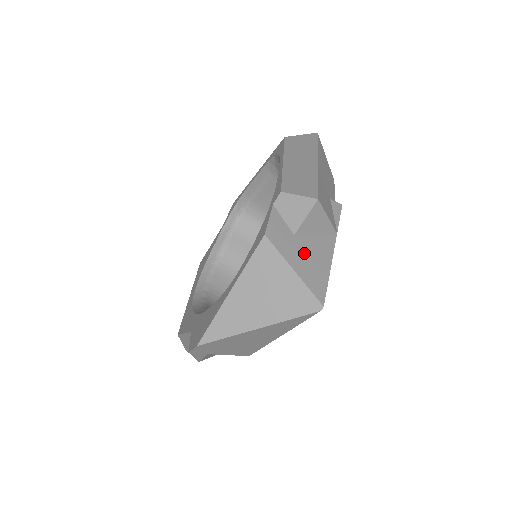
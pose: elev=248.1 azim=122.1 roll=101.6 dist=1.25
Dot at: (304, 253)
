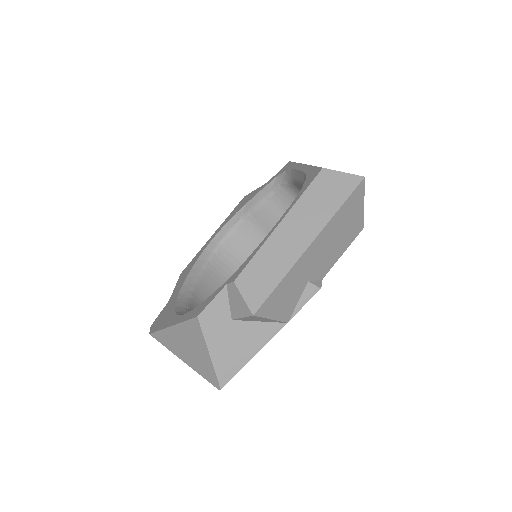
Dot at: (232, 339)
